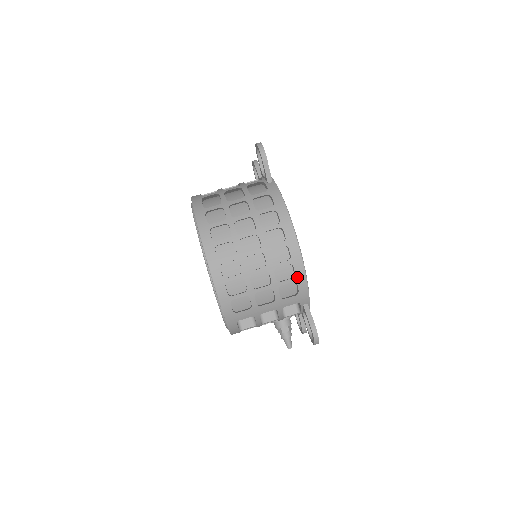
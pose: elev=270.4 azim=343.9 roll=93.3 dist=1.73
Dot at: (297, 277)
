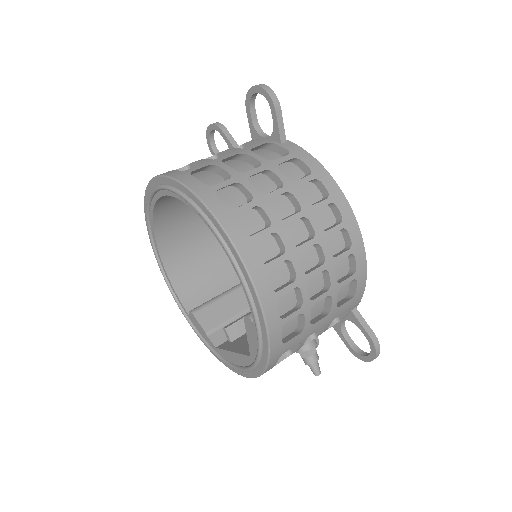
Dot at: (358, 272)
